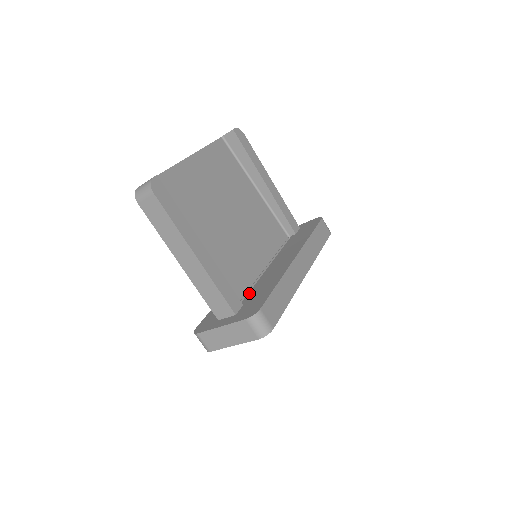
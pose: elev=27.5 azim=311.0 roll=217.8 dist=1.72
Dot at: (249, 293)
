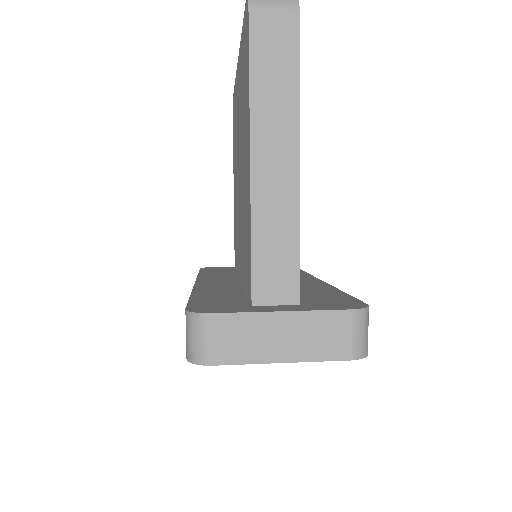
Dot at: occluded
